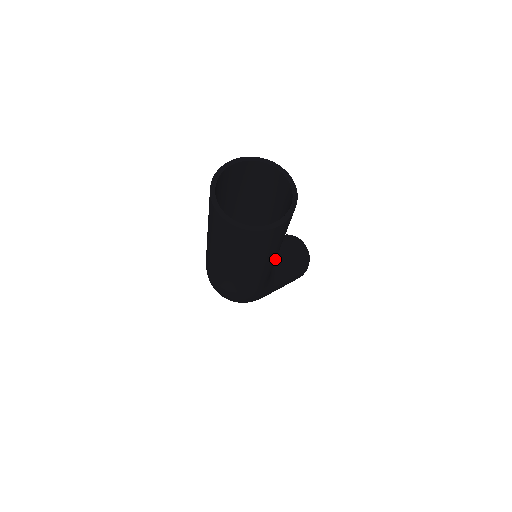
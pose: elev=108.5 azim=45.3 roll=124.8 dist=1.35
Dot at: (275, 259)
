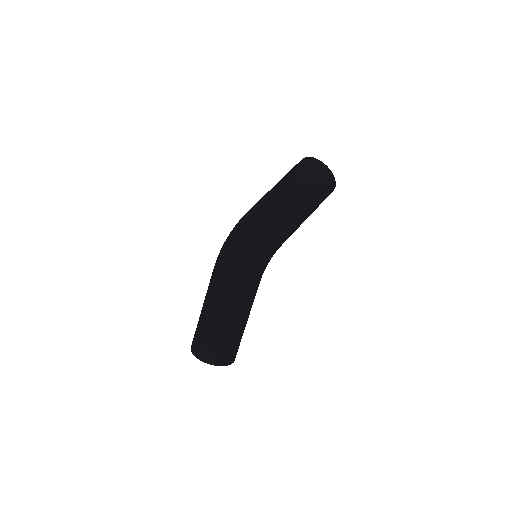
Dot at: (300, 224)
